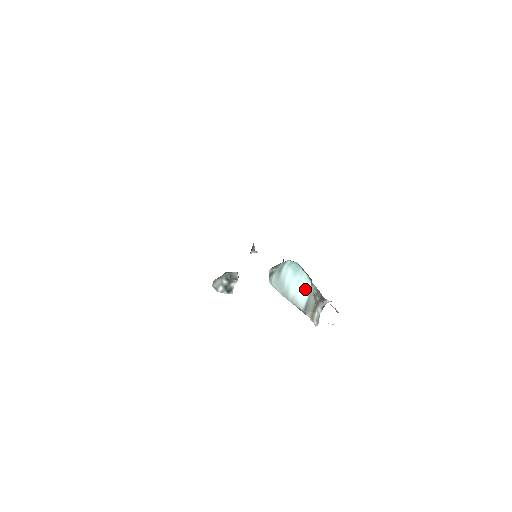
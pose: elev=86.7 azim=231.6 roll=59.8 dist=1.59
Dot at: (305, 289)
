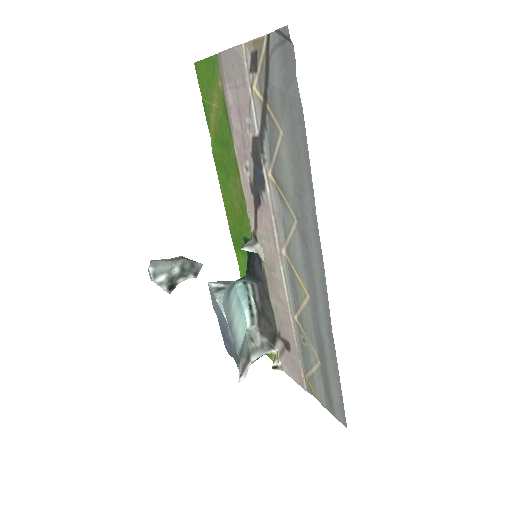
Dot at: (244, 327)
